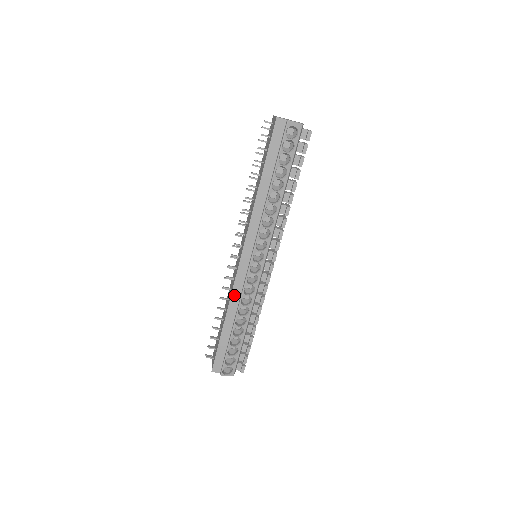
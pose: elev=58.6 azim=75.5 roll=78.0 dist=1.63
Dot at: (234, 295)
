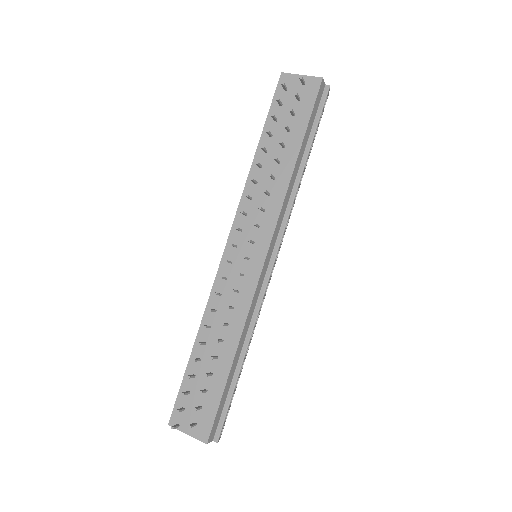
Dot at: (249, 314)
